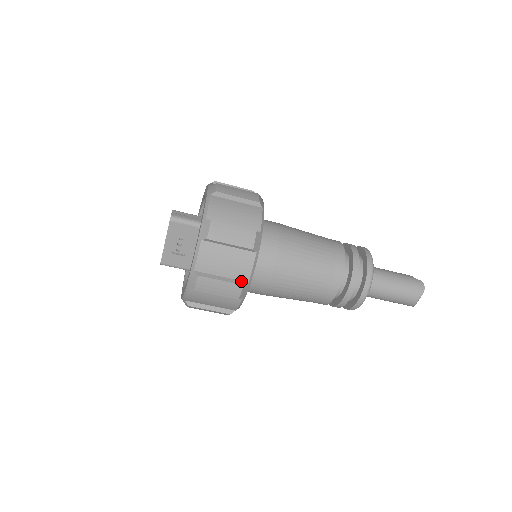
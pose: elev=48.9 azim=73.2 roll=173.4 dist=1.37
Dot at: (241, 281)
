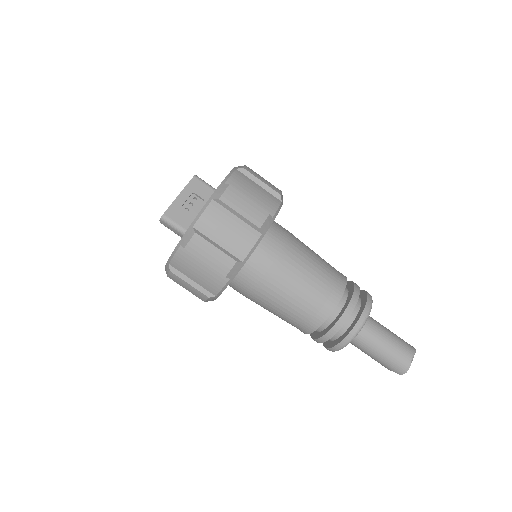
Dot at: (266, 213)
